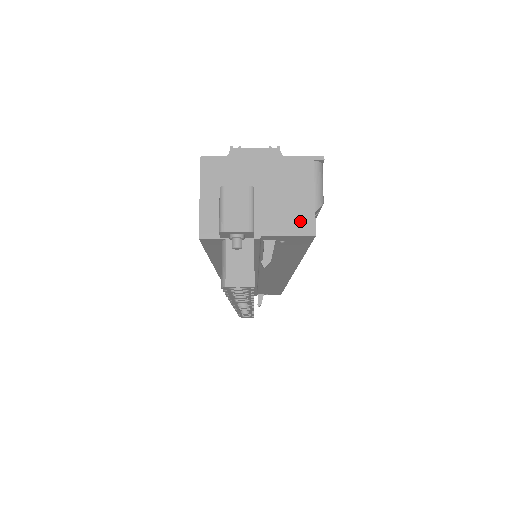
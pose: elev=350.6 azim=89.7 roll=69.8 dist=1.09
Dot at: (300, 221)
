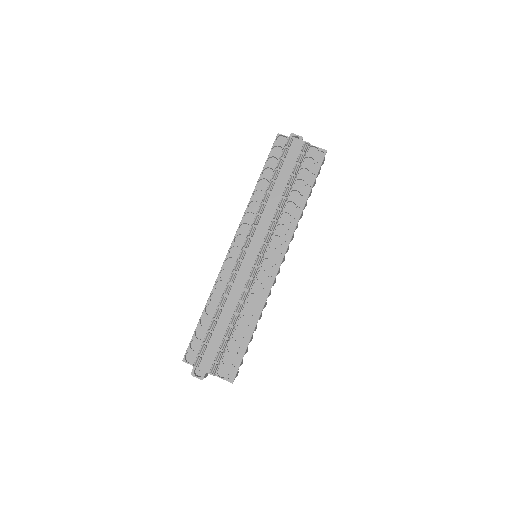
Dot at: occluded
